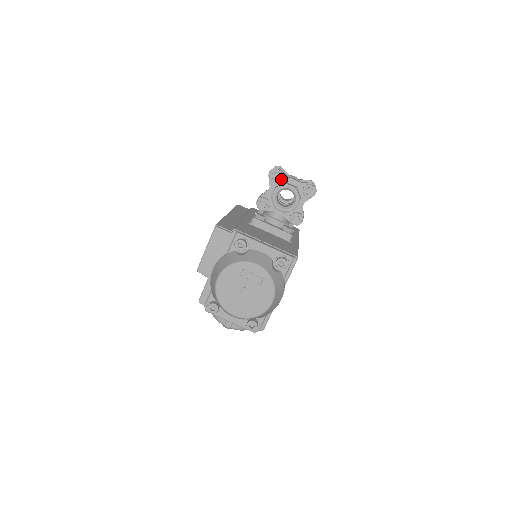
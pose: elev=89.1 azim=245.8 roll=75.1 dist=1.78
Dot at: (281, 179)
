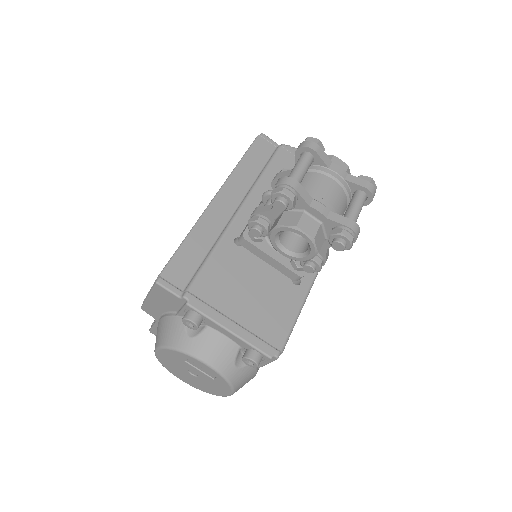
Dot at: (295, 203)
